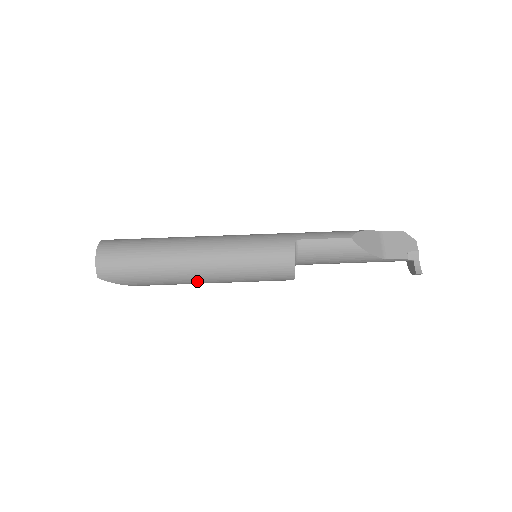
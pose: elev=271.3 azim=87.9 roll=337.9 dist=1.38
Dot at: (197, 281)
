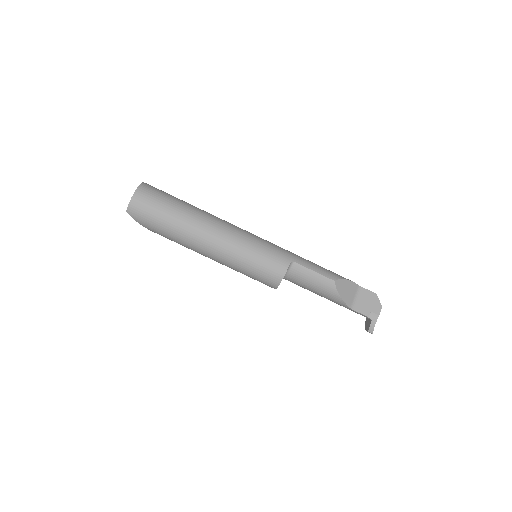
Dot at: (201, 253)
